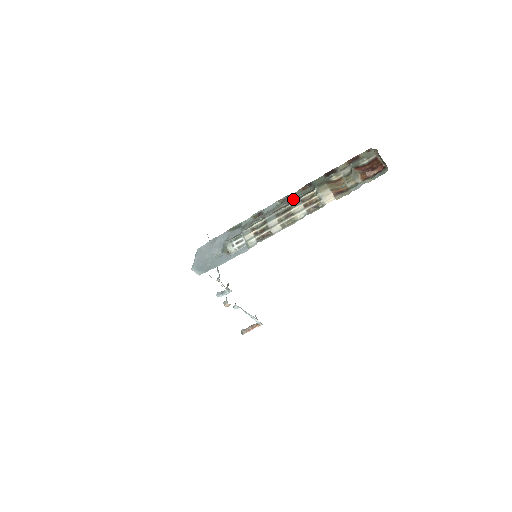
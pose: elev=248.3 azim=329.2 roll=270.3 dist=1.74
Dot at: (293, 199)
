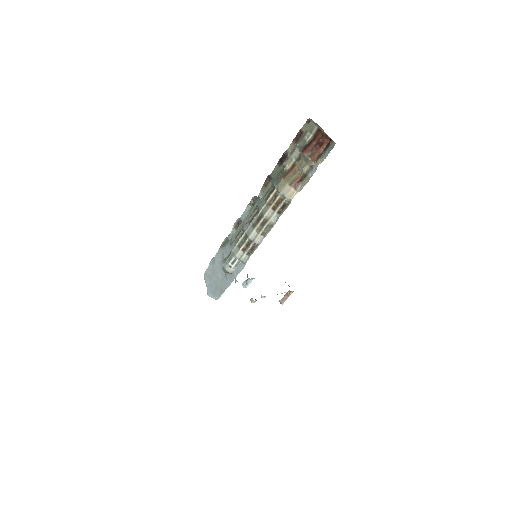
Dot at: (260, 203)
